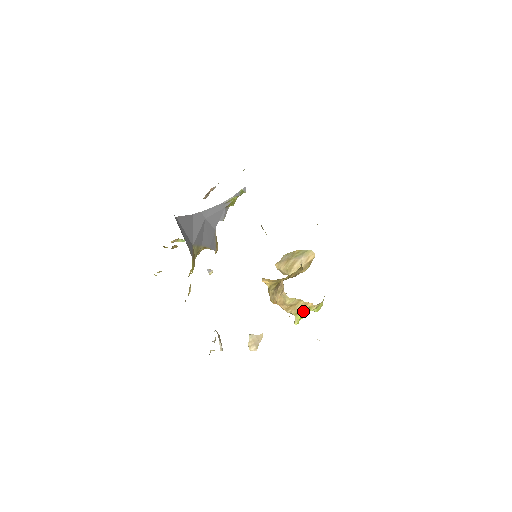
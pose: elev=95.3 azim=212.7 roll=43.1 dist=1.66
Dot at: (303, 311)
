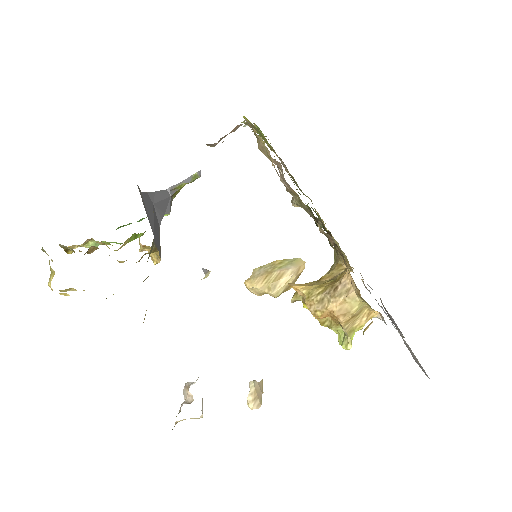
Dot at: (361, 326)
